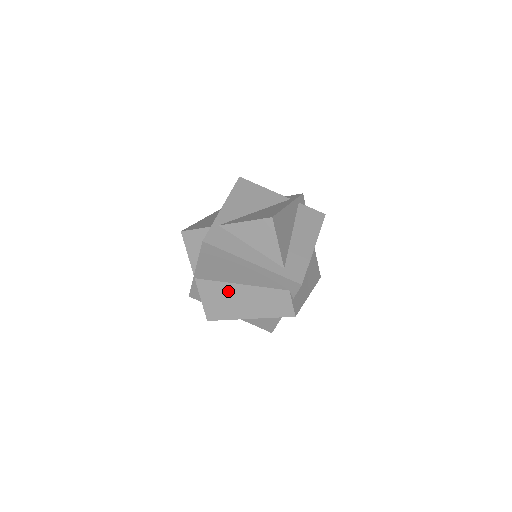
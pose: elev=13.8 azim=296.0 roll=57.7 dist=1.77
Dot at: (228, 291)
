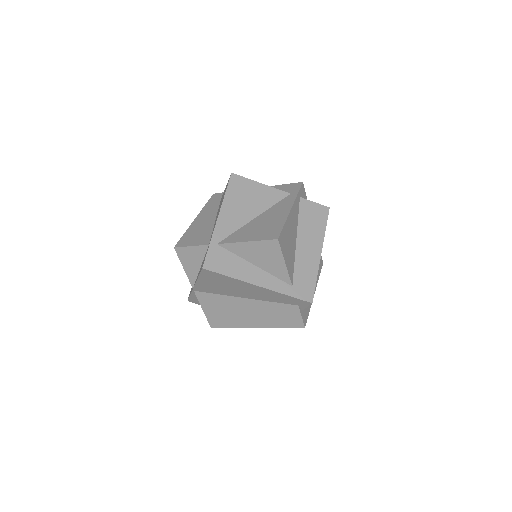
Dot at: (231, 303)
